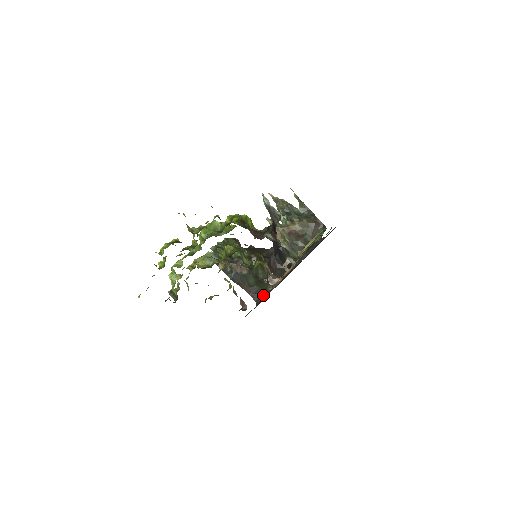
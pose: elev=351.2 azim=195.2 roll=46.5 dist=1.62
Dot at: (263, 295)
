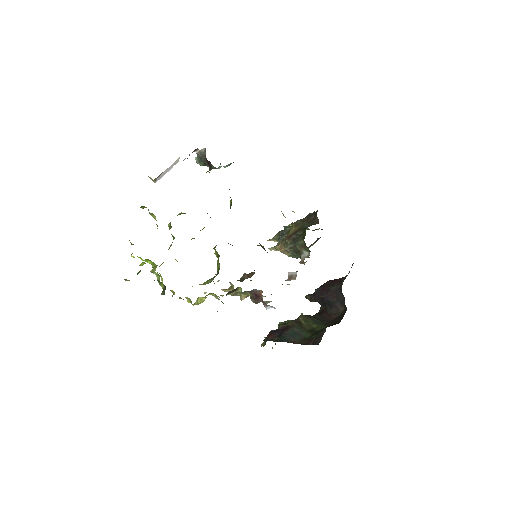
Dot at: (322, 334)
